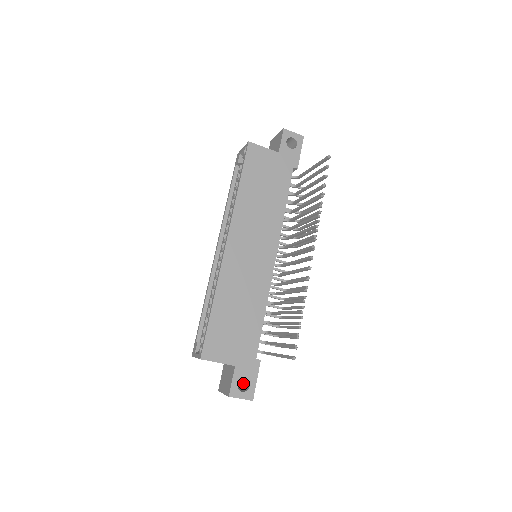
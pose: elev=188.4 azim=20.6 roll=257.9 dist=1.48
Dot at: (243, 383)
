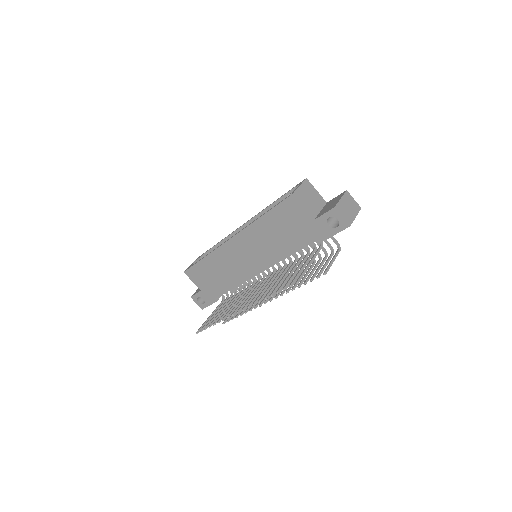
Dot at: occluded
